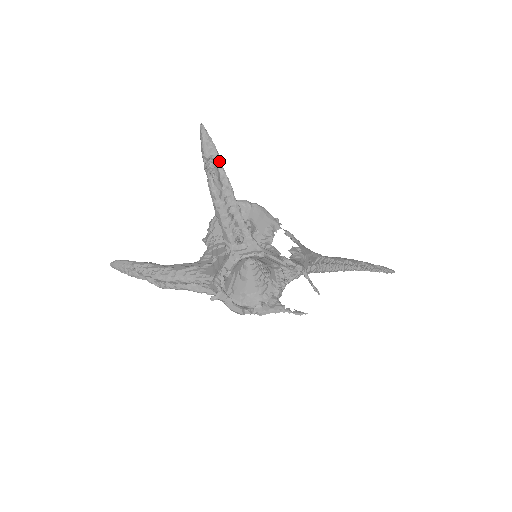
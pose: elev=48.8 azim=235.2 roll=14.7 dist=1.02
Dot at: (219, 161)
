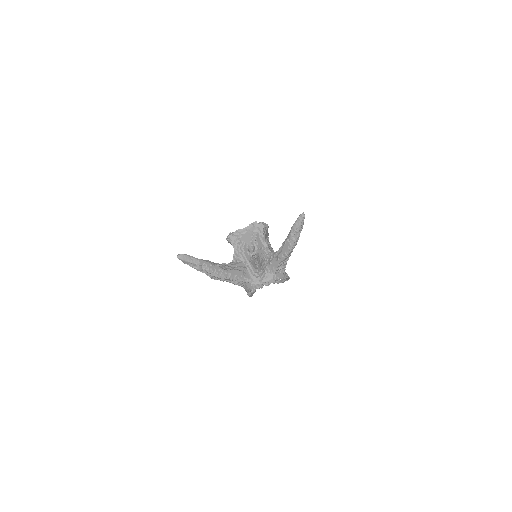
Dot at: occluded
